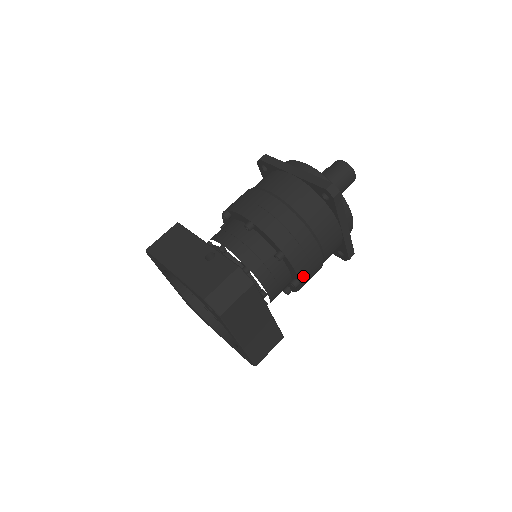
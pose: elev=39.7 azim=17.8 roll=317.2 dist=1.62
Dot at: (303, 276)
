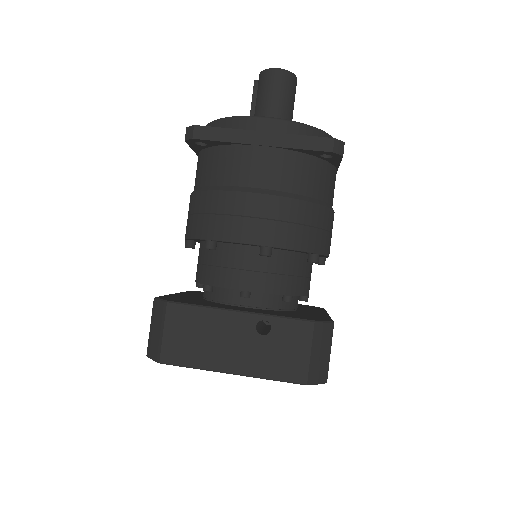
Dot at: occluded
